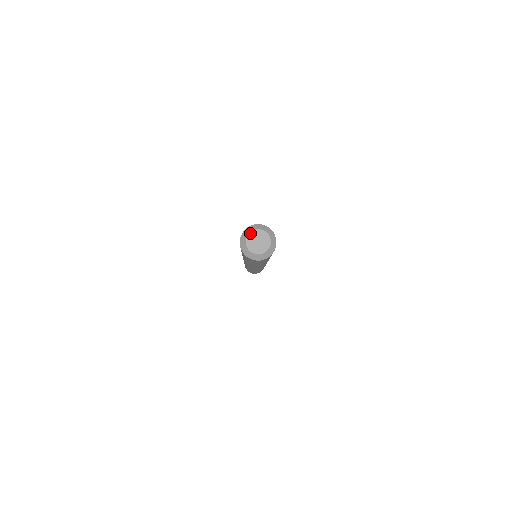
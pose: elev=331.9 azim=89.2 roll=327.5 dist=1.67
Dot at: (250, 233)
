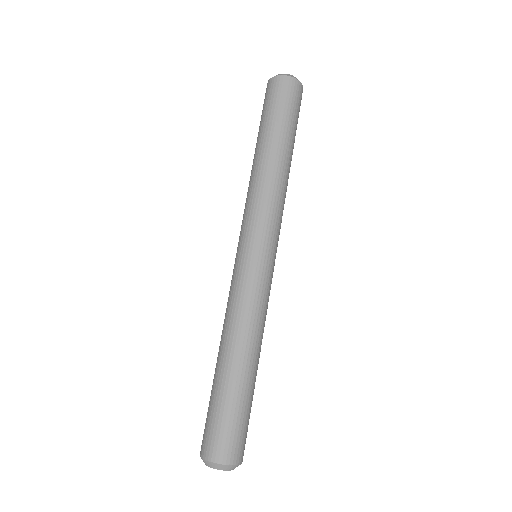
Dot at: occluded
